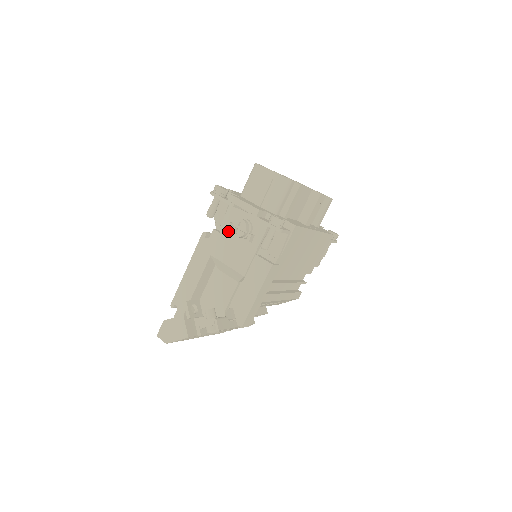
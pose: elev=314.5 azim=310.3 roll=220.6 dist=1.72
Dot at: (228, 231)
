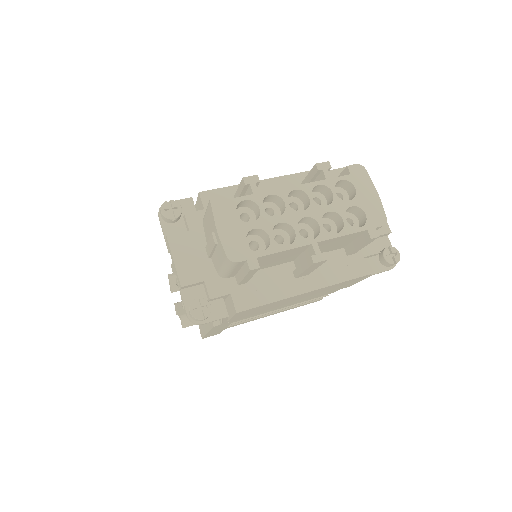
Dot at: occluded
